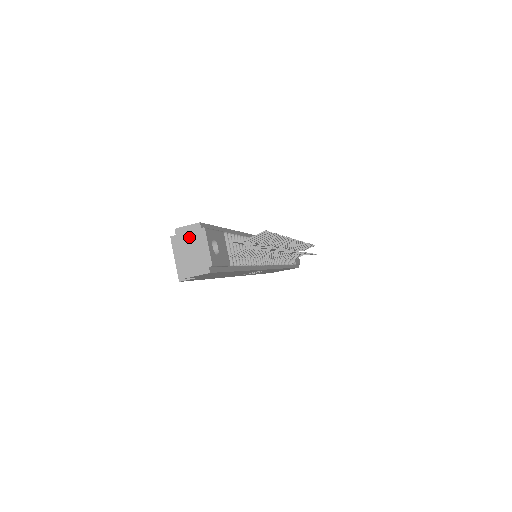
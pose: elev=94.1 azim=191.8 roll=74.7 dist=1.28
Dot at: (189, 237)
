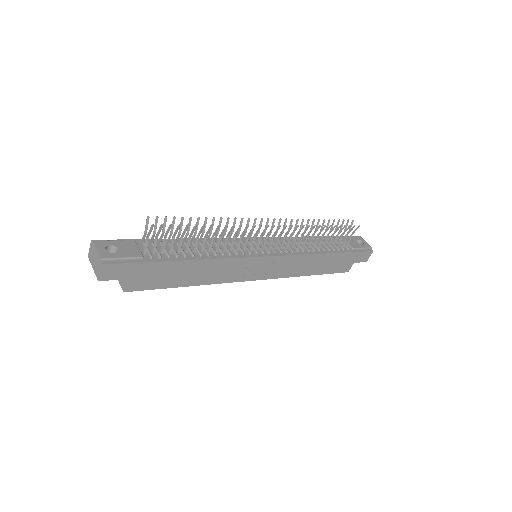
Dot at: (92, 254)
